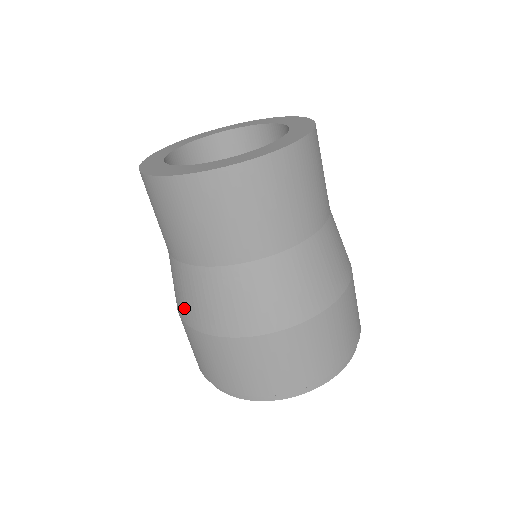
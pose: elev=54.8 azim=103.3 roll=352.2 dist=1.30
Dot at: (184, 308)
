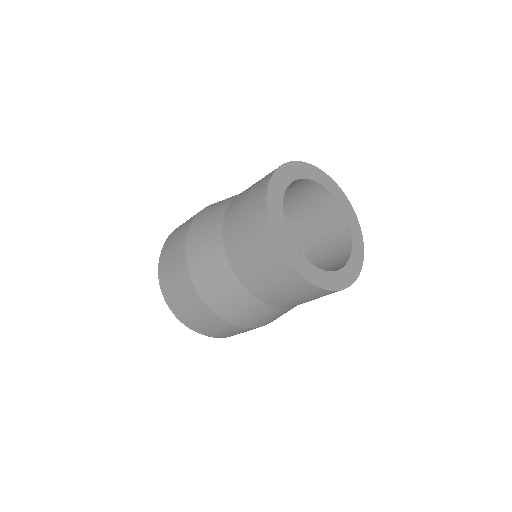
Dot at: (215, 299)
